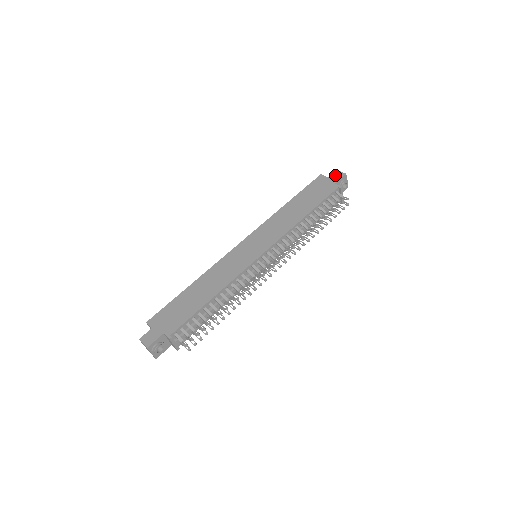
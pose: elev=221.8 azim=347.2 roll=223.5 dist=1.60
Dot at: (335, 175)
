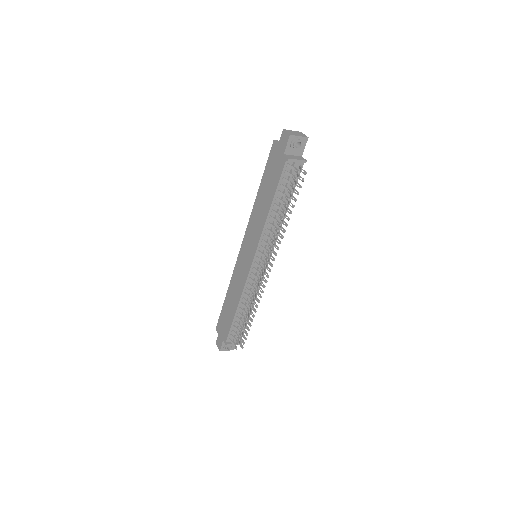
Dot at: (282, 140)
